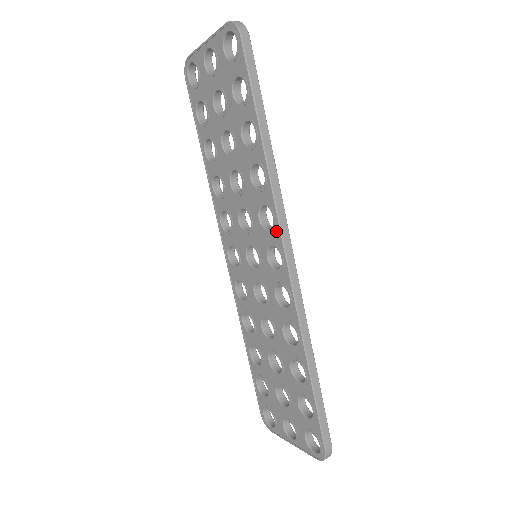
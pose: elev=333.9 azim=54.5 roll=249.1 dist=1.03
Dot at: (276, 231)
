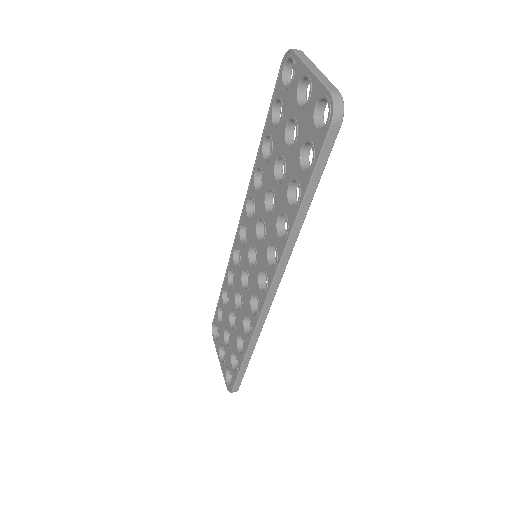
Dot at: (272, 272)
